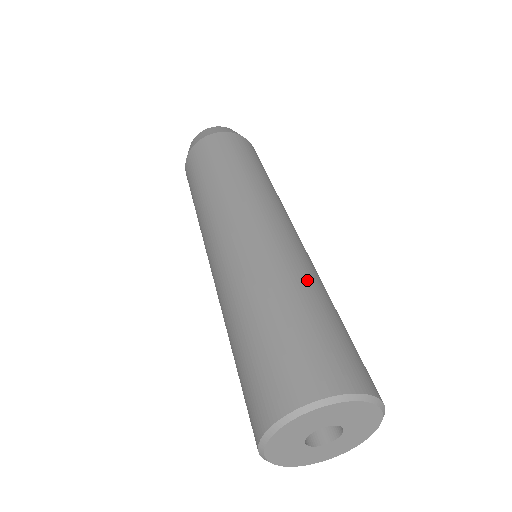
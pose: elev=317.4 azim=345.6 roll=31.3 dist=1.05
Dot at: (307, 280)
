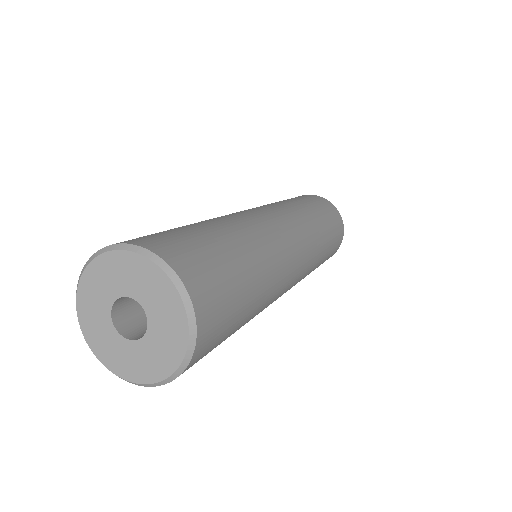
Dot at: occluded
